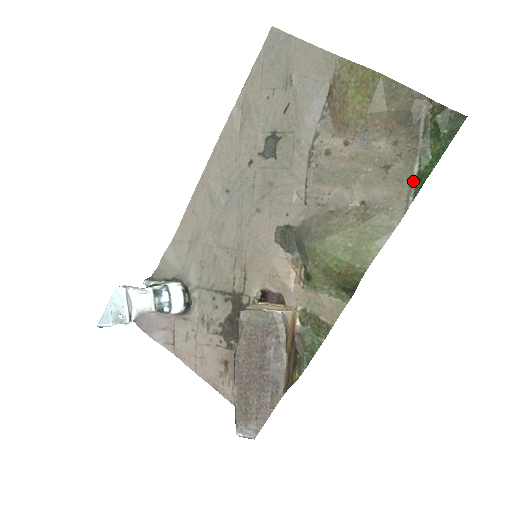
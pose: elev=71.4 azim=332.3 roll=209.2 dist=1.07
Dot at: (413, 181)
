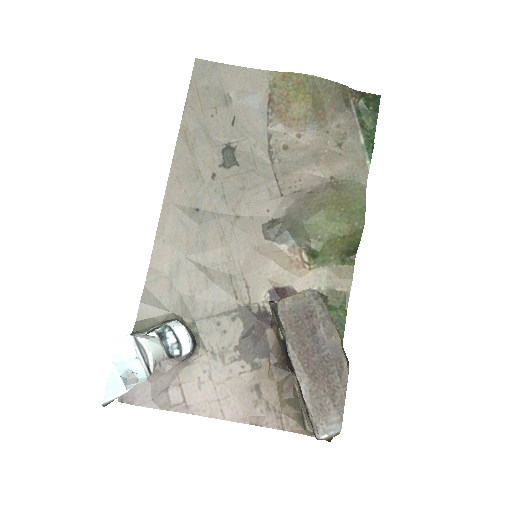
Dot at: (364, 149)
